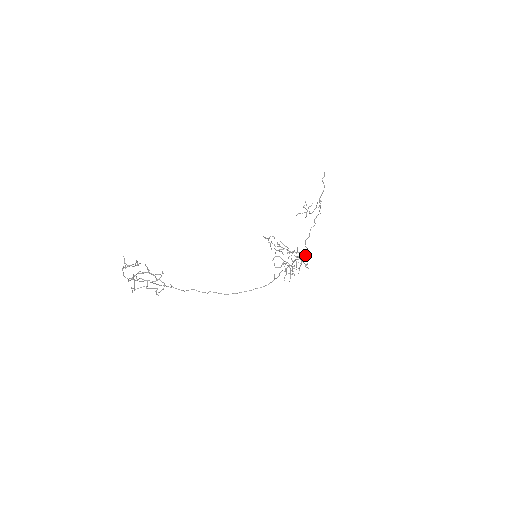
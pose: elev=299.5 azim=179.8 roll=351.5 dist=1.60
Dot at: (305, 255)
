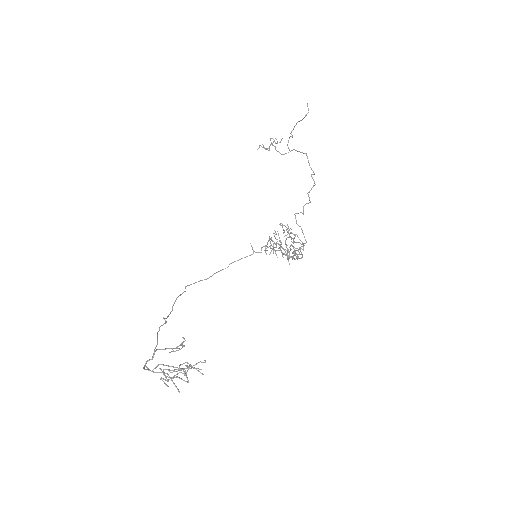
Dot at: (305, 243)
